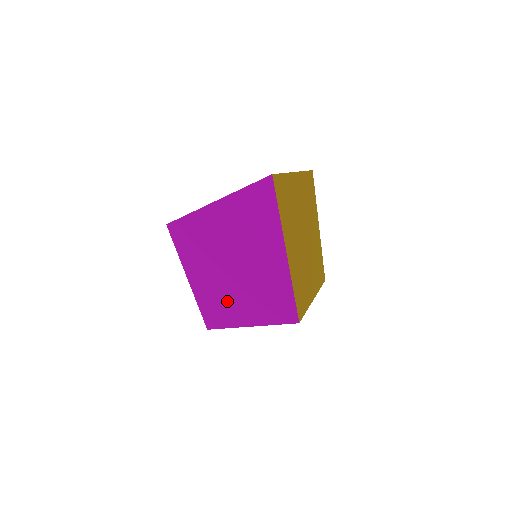
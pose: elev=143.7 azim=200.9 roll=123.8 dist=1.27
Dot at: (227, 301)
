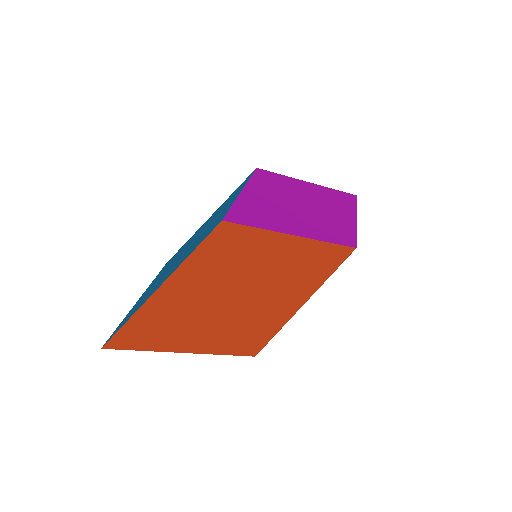
Dot at: (283, 214)
